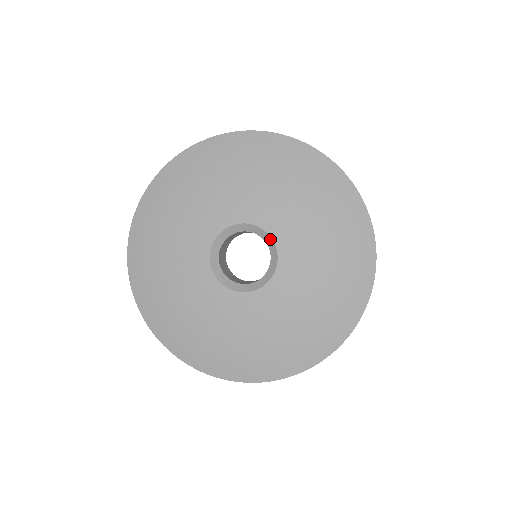
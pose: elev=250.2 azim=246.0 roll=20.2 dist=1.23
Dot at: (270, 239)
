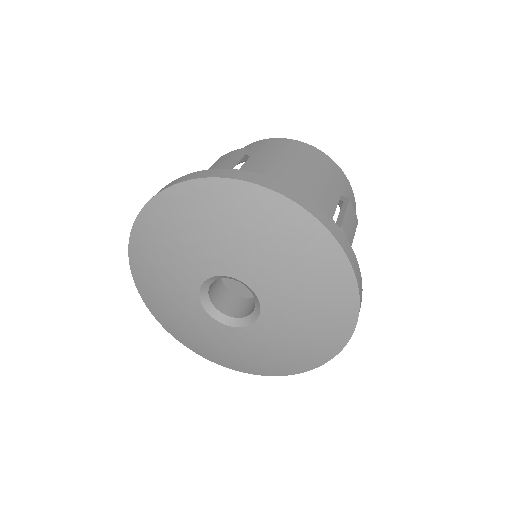
Dot at: (253, 292)
